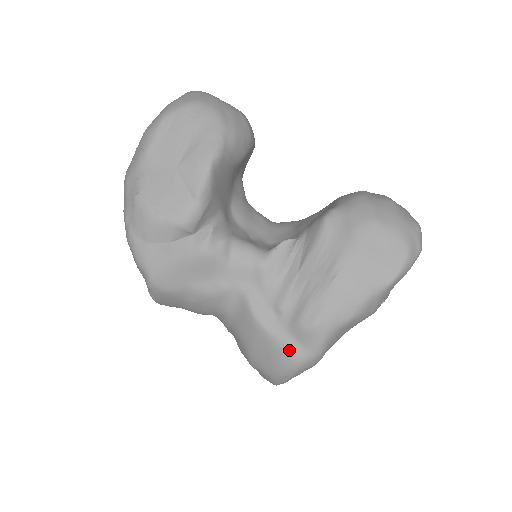
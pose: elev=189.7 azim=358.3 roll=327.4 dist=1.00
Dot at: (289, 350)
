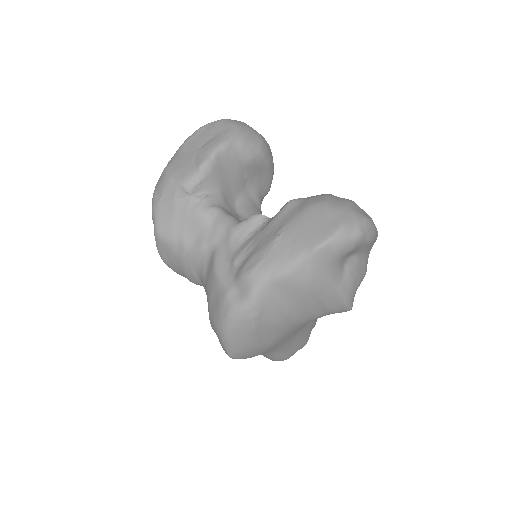
Dot at: (229, 296)
